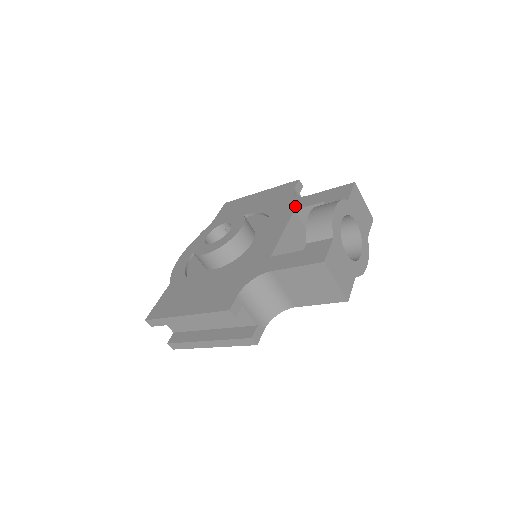
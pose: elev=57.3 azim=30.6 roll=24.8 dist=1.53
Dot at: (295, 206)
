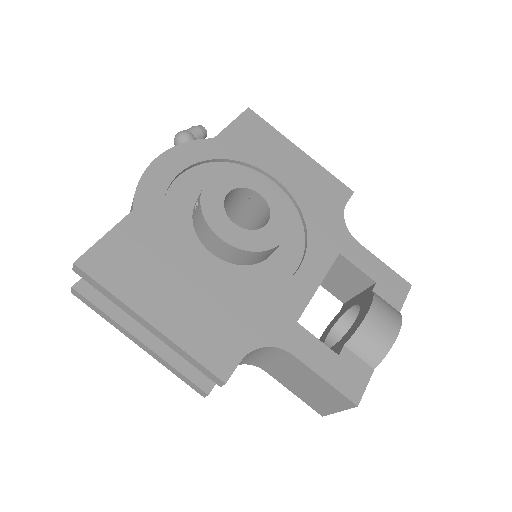
Dot at: (342, 247)
